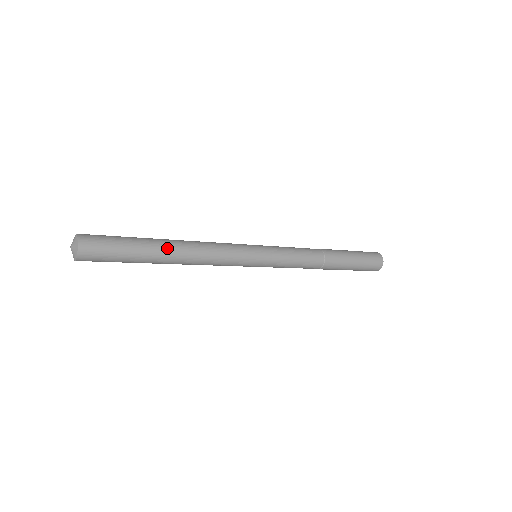
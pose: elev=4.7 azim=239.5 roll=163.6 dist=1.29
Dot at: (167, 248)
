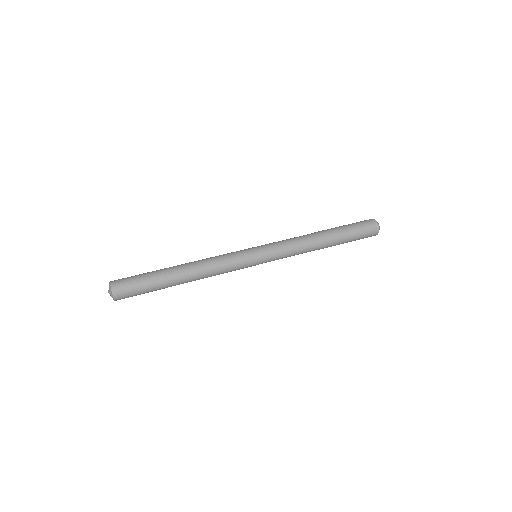
Dot at: occluded
